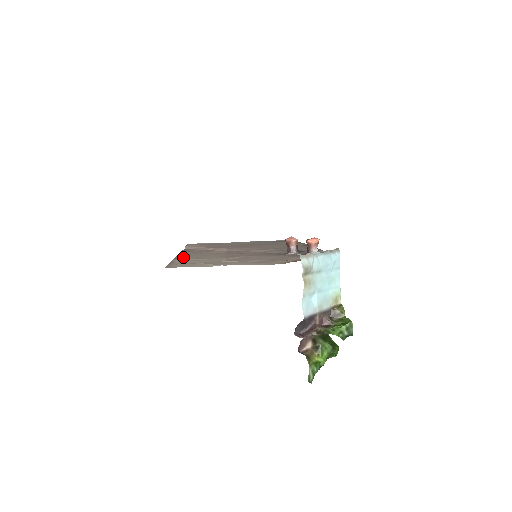
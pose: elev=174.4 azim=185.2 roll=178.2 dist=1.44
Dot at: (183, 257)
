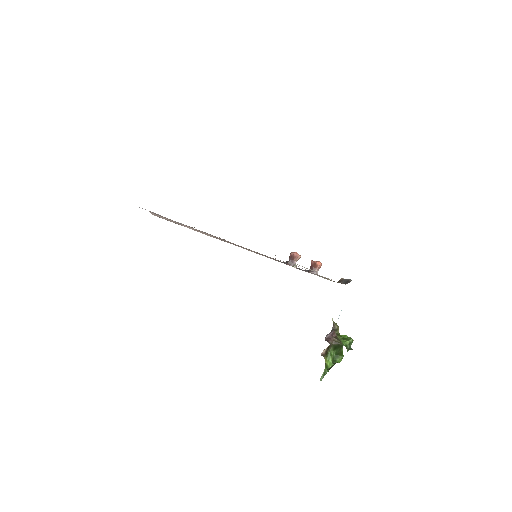
Dot at: occluded
